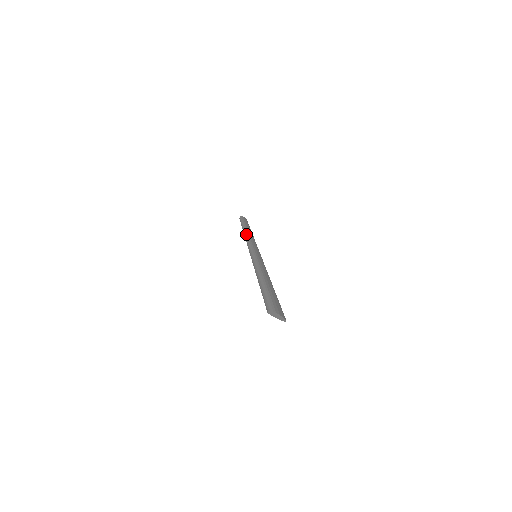
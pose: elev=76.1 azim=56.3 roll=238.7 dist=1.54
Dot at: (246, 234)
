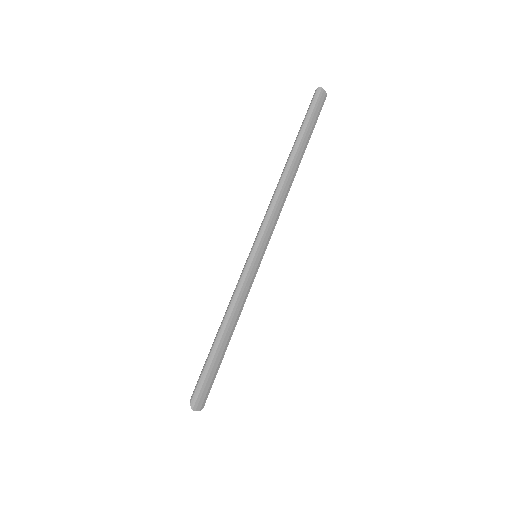
Dot at: (279, 184)
